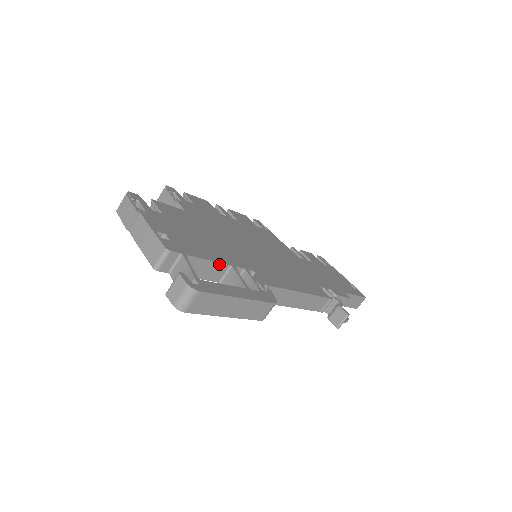
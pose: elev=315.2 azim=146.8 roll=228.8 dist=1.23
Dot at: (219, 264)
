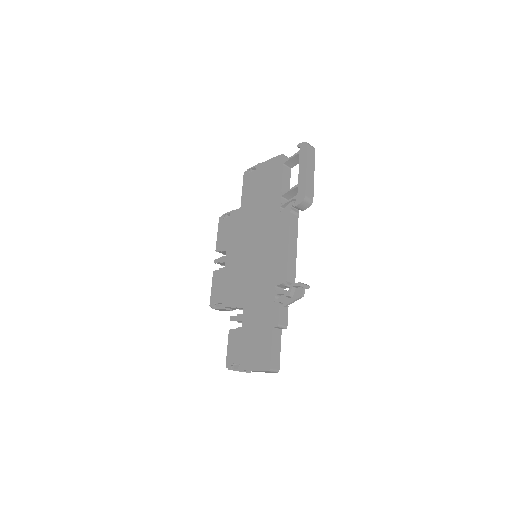
Dot at: occluded
